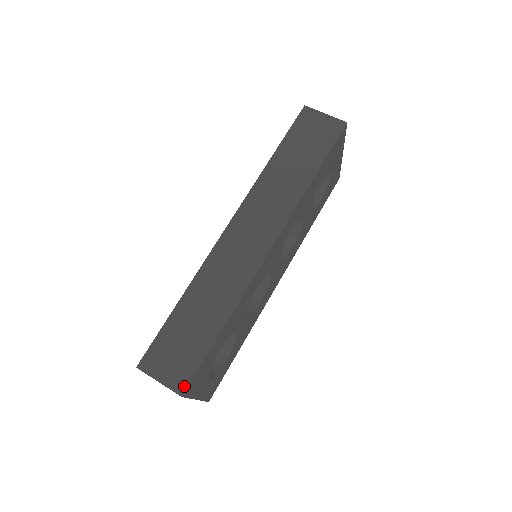
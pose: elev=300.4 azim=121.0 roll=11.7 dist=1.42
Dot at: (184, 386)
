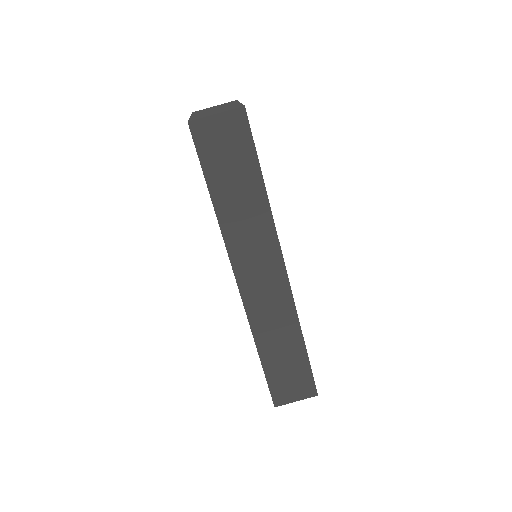
Dot at: (314, 390)
